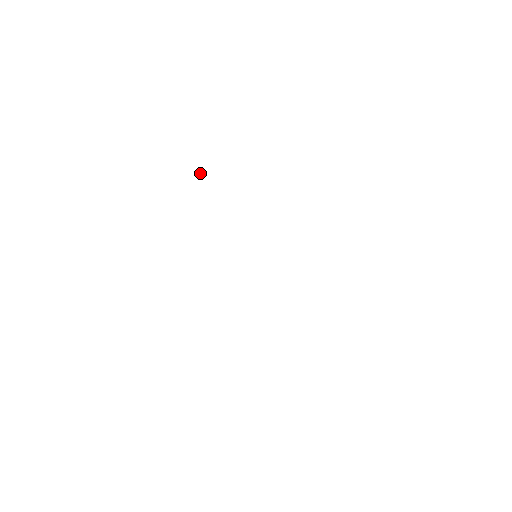
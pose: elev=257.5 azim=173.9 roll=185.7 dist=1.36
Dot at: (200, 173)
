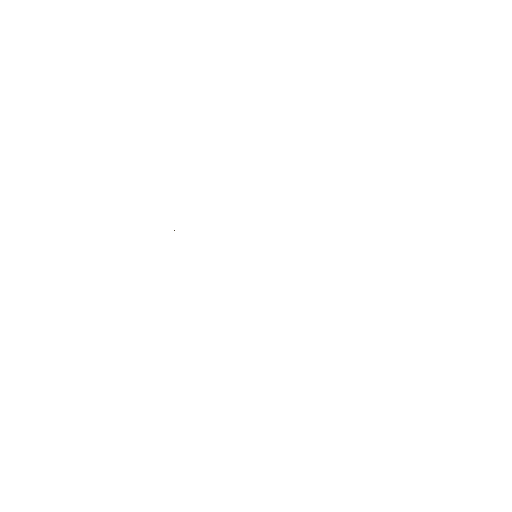
Dot at: occluded
